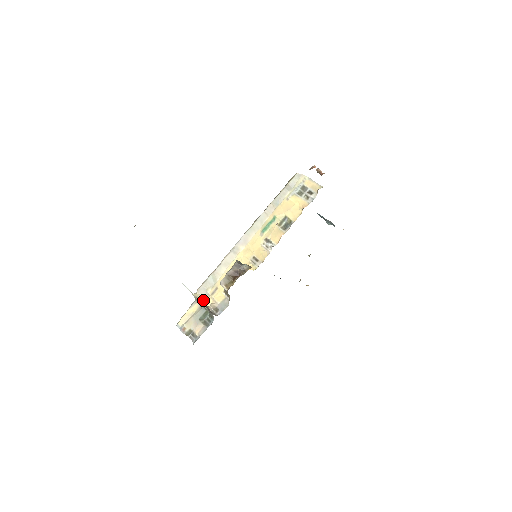
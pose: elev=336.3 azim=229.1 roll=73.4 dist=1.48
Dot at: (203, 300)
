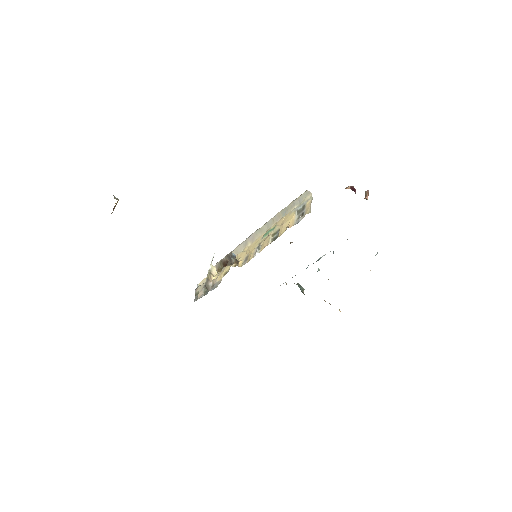
Dot at: (215, 274)
